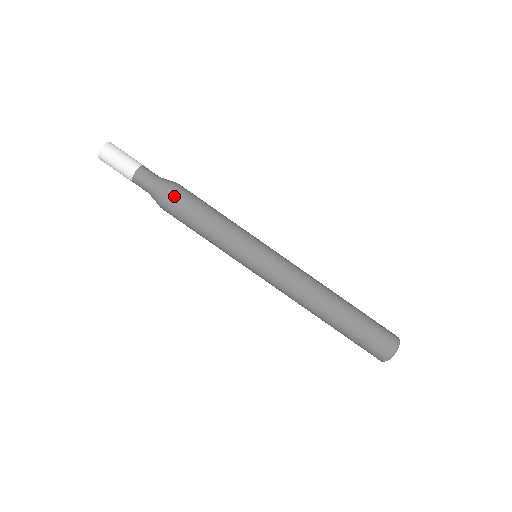
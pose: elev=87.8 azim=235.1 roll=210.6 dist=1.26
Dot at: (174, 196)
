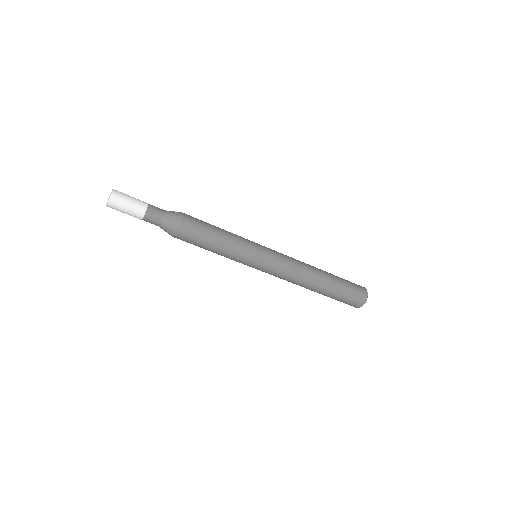
Dot at: (183, 232)
